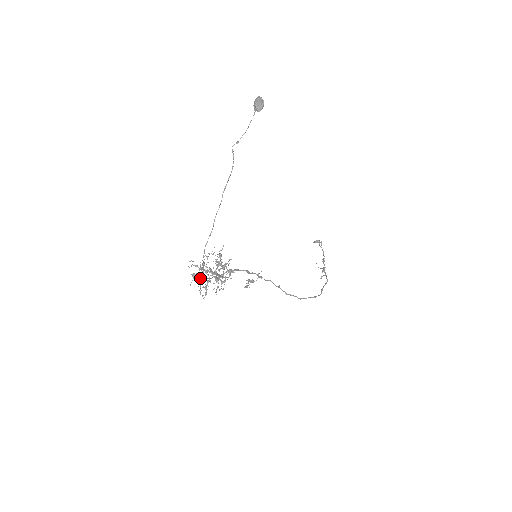
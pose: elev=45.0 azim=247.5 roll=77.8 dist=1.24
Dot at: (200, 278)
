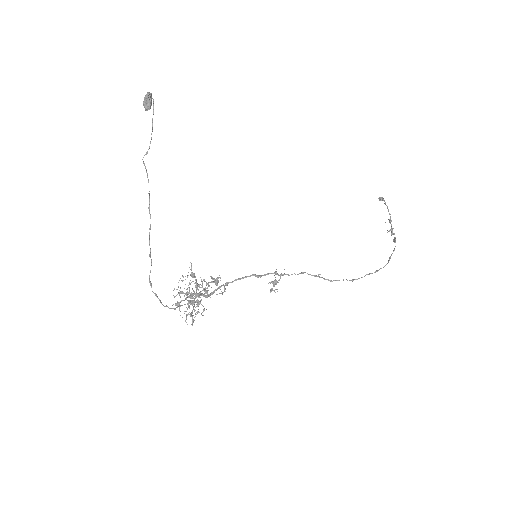
Dot at: occluded
